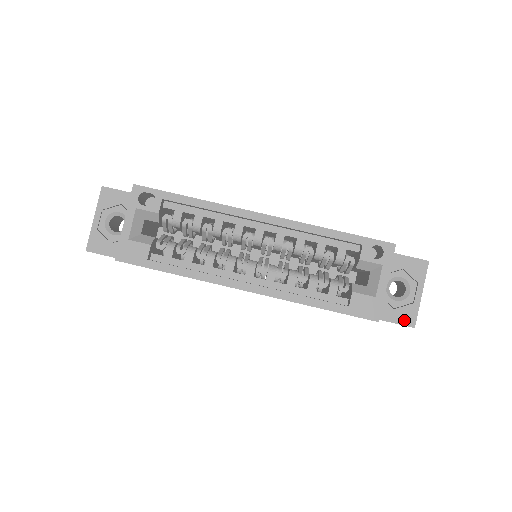
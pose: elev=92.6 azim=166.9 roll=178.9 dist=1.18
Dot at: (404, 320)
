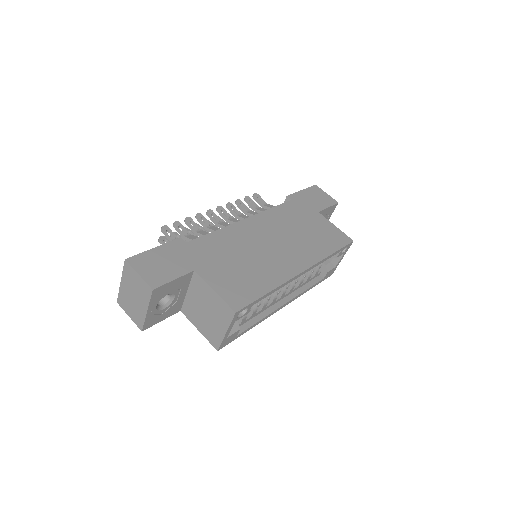
Dot at: occluded
